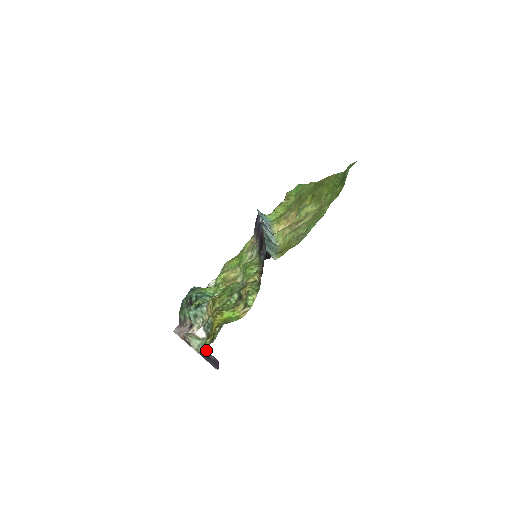
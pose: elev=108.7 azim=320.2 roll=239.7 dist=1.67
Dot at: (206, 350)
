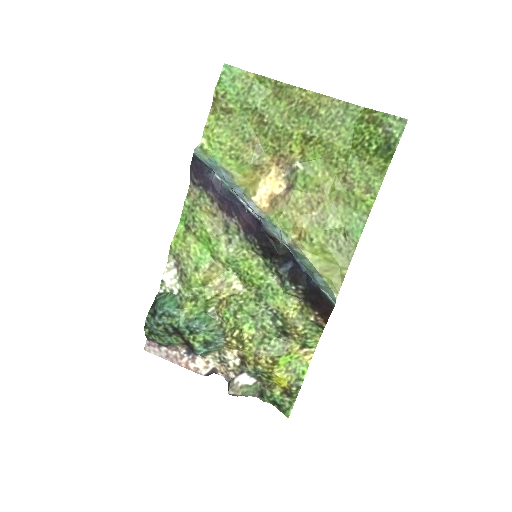
Dot at: occluded
